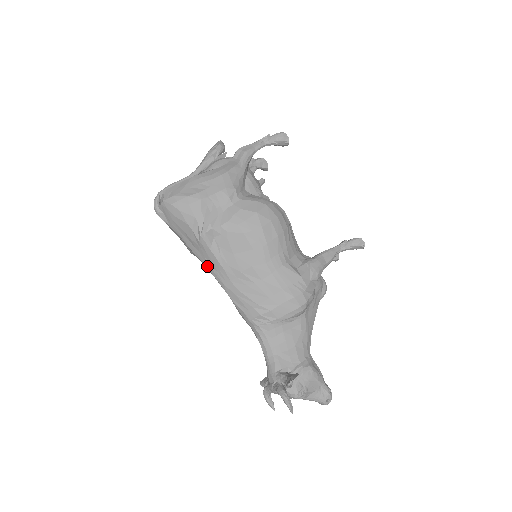
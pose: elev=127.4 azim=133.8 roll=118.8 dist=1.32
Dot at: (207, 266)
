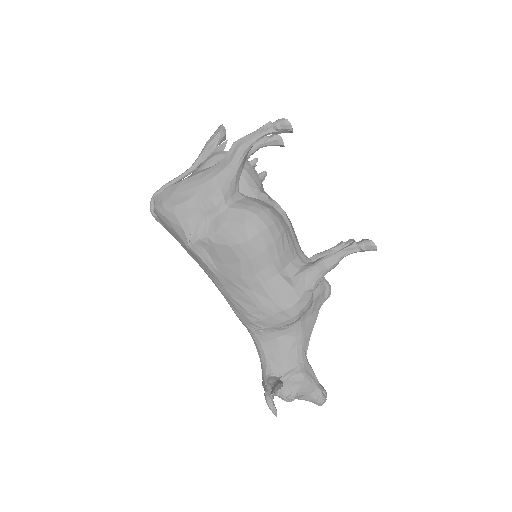
Dot at: (203, 269)
